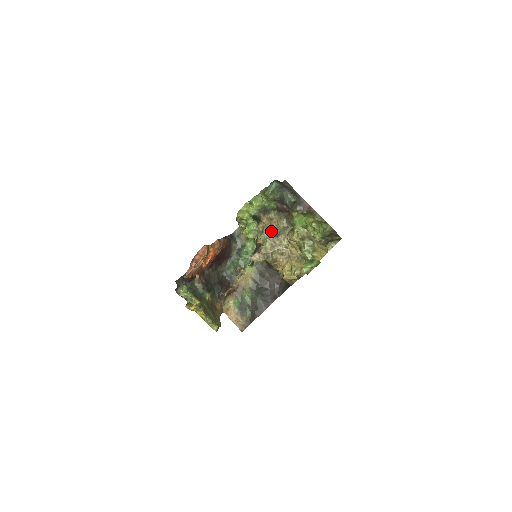
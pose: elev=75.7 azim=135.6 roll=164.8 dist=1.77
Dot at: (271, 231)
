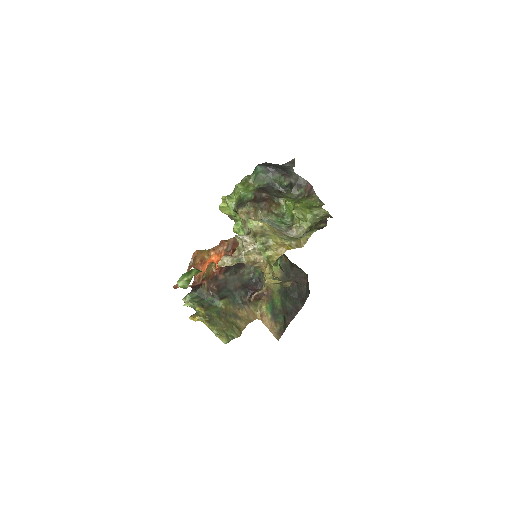
Dot at: occluded
